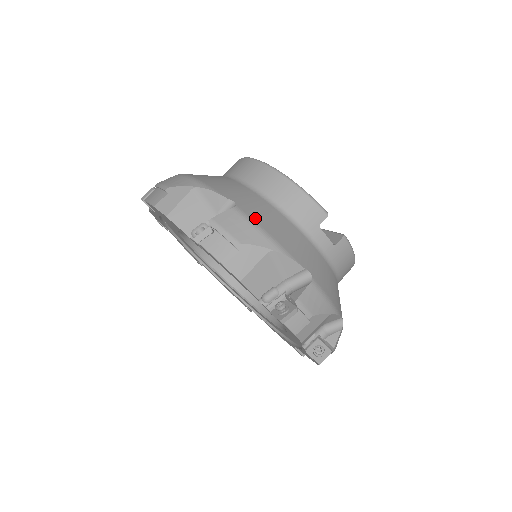
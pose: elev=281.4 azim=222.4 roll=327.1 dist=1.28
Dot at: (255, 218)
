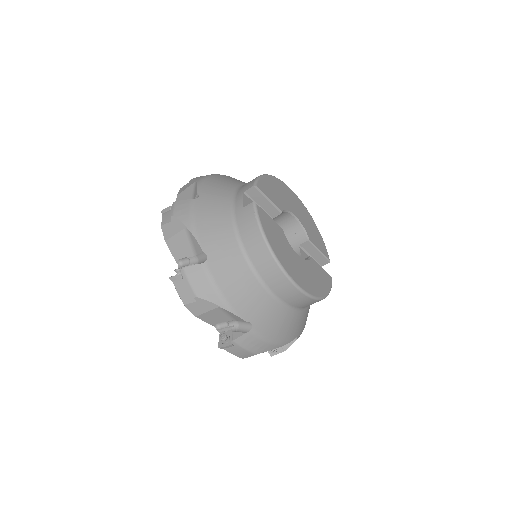
Dot at: occluded
